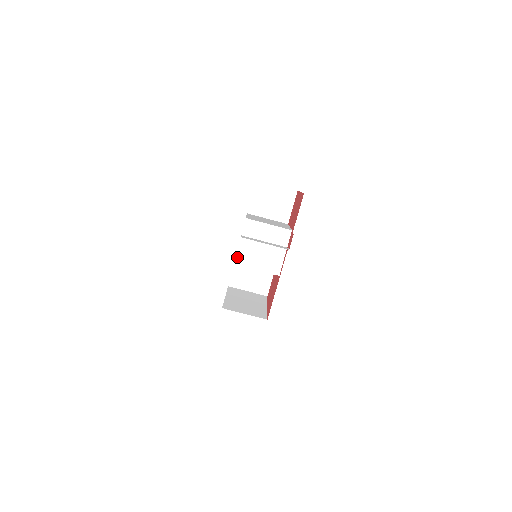
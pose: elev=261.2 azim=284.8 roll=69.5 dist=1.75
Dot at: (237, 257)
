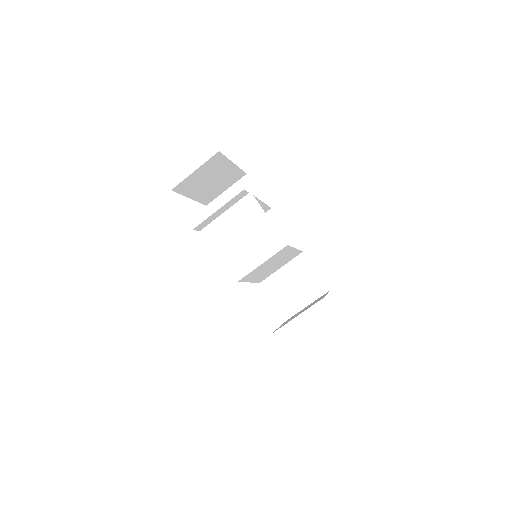
Dot at: (234, 273)
